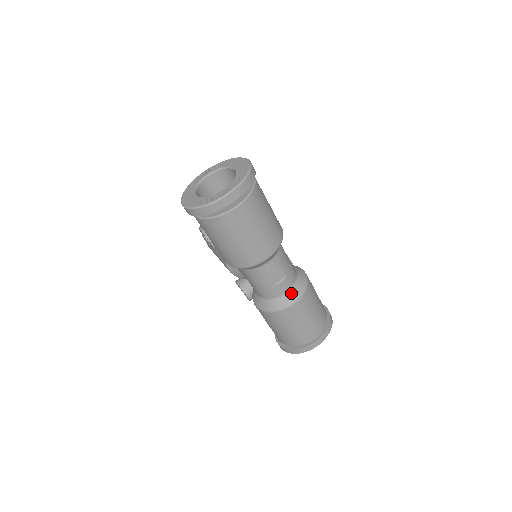
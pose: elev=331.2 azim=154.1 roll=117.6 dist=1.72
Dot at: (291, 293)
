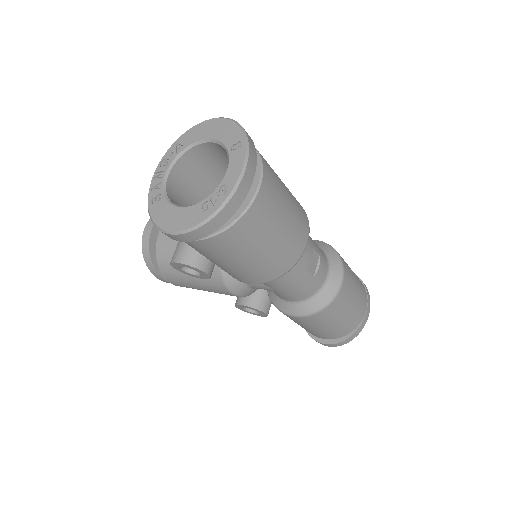
Dot at: (332, 273)
